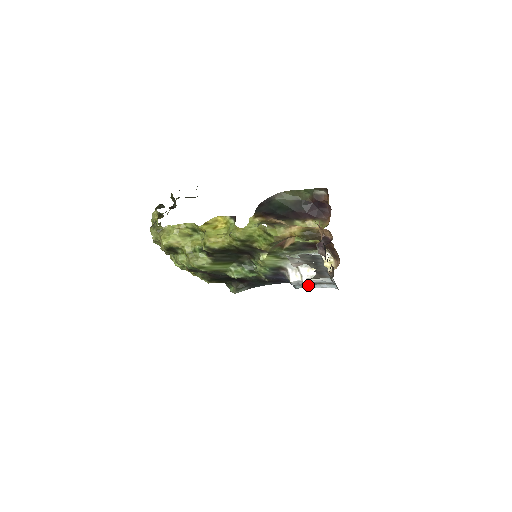
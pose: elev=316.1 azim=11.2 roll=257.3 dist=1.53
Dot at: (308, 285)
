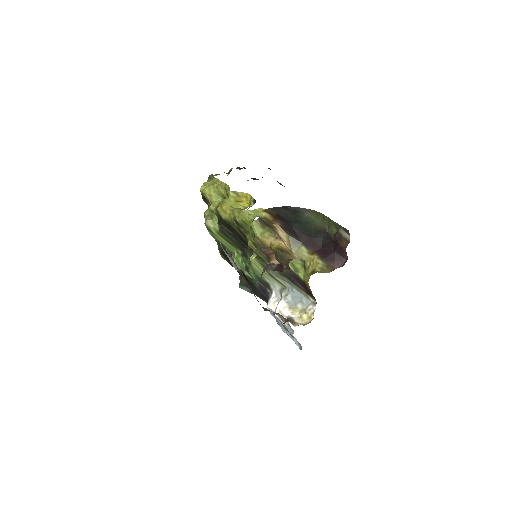
Dot at: (282, 326)
